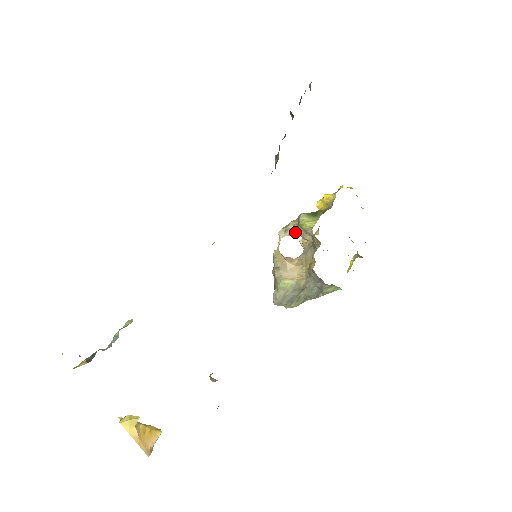
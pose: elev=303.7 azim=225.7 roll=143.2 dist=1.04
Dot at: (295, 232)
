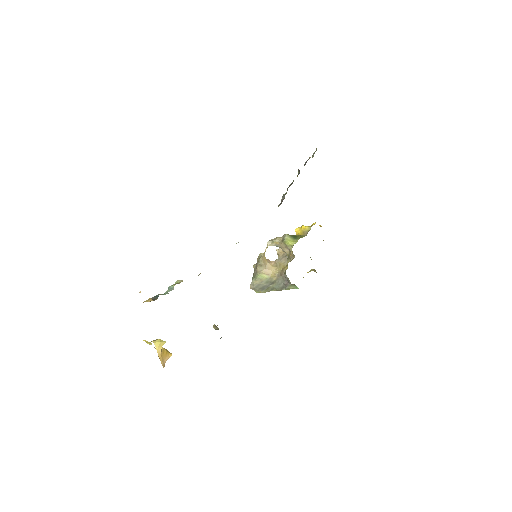
Dot at: (279, 245)
